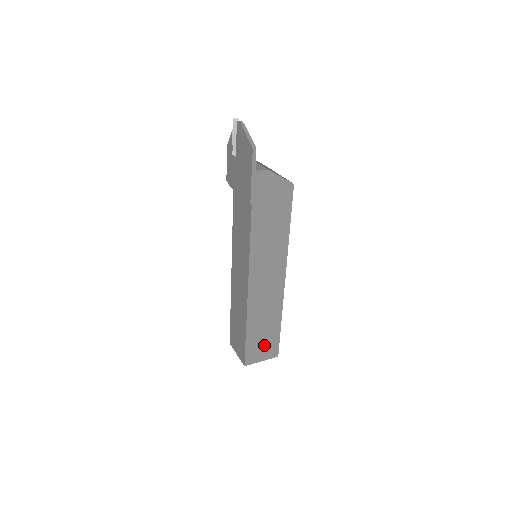
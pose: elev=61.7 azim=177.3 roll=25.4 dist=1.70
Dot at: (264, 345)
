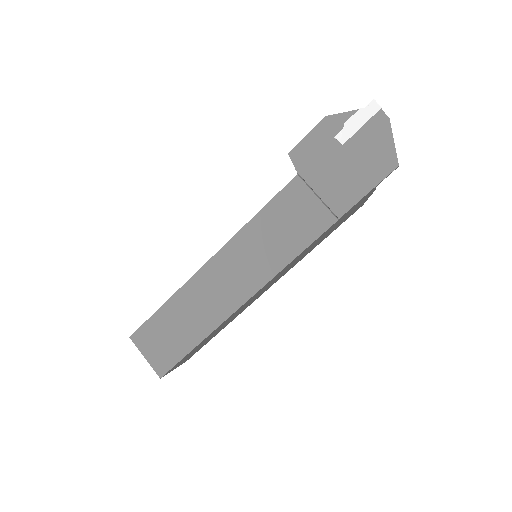
Dot at: occluded
